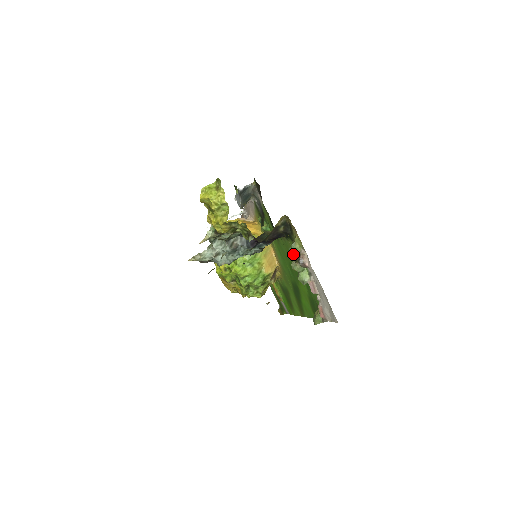
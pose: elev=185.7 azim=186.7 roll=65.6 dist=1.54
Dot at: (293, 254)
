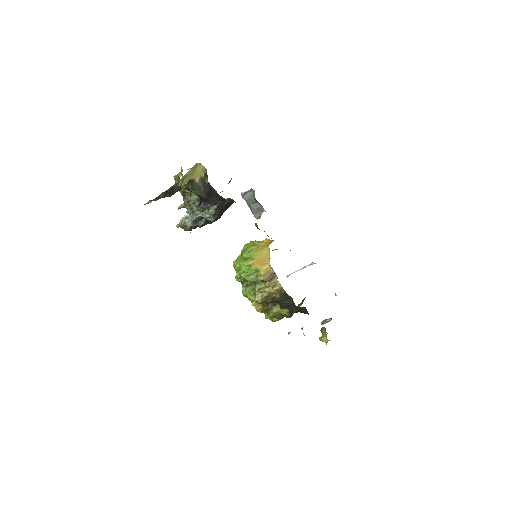
Dot at: occluded
